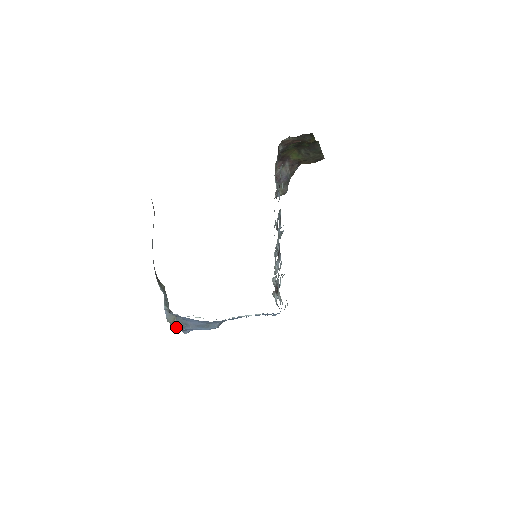
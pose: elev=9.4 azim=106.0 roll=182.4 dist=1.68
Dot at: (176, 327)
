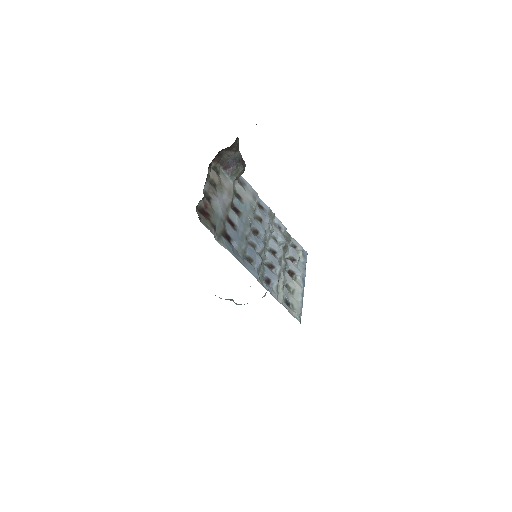
Dot at: occluded
